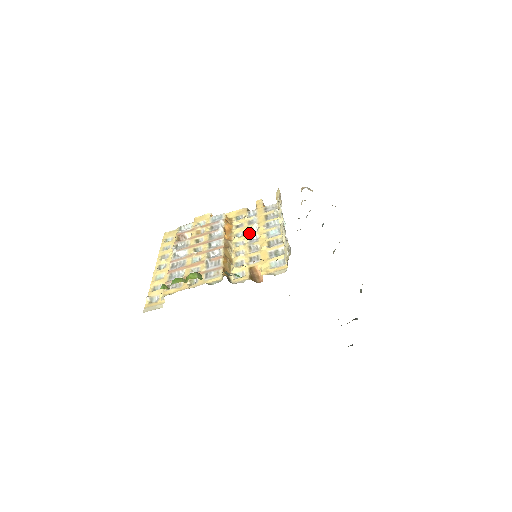
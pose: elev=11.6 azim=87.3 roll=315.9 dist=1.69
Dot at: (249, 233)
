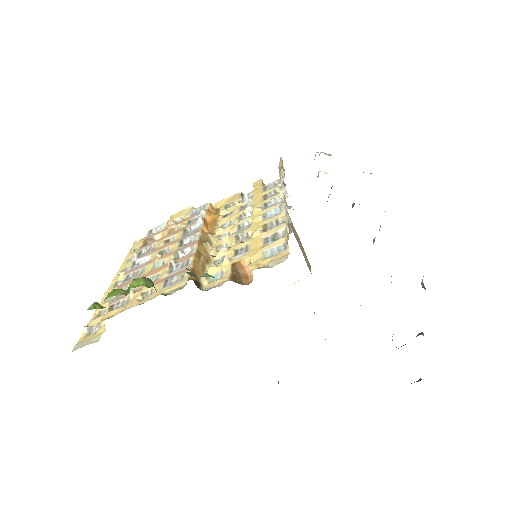
Dot at: (239, 220)
